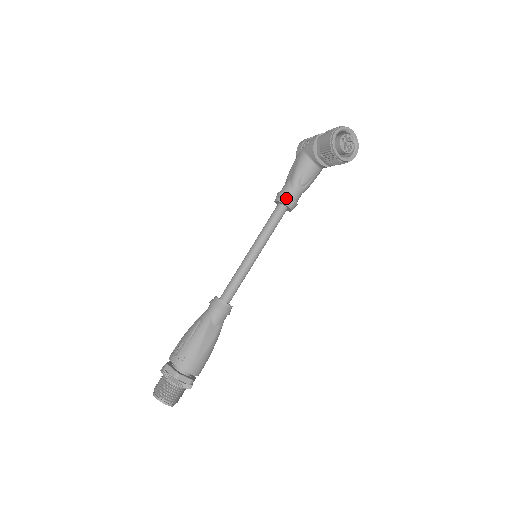
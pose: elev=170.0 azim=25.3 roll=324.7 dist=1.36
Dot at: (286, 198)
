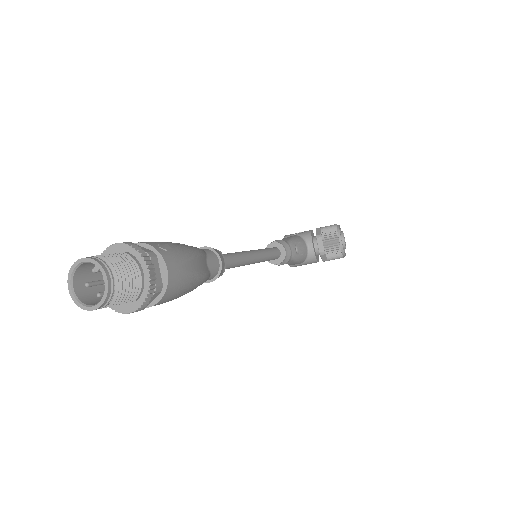
Dot at: (285, 244)
